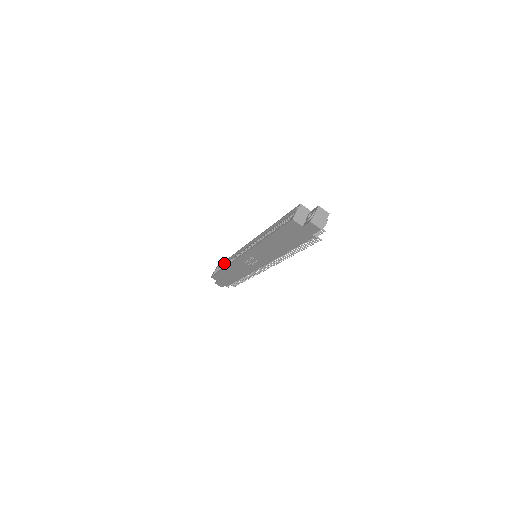
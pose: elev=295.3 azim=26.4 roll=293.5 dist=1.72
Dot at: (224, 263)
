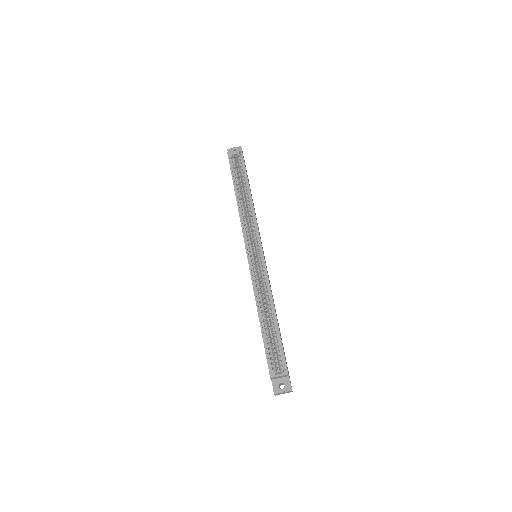
Dot at: (245, 174)
